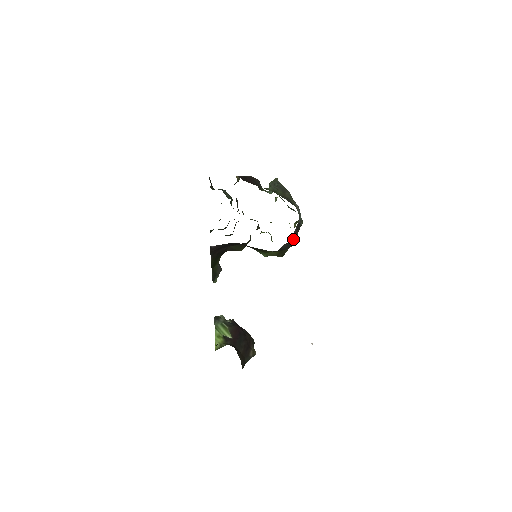
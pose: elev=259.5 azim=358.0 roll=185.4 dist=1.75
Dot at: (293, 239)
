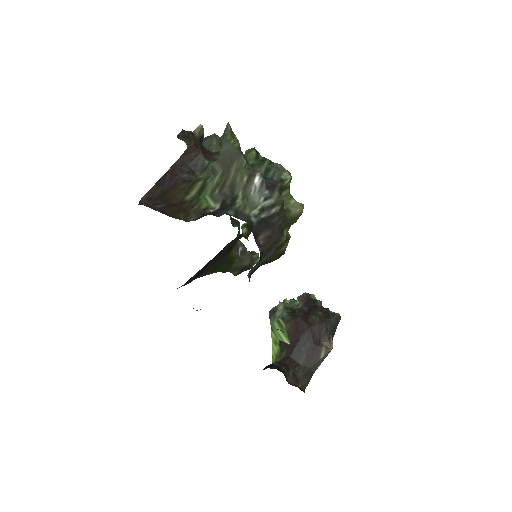
Dot at: (268, 247)
